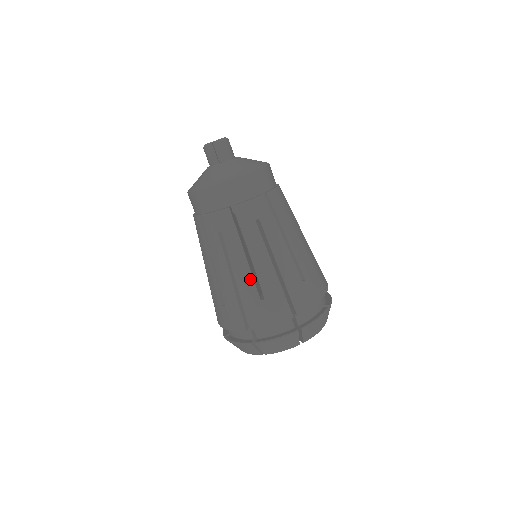
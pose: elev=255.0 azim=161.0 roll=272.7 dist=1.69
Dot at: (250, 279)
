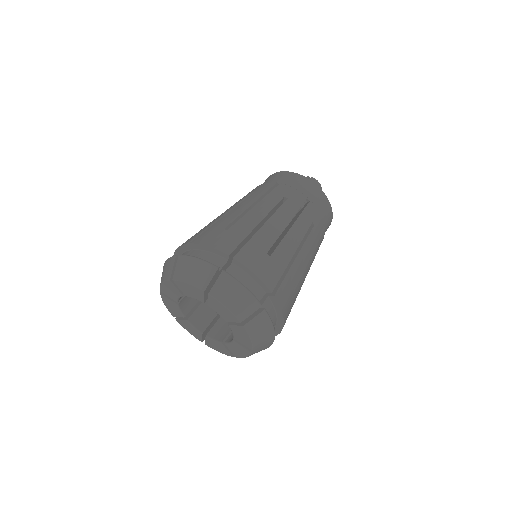
Dot at: (236, 216)
